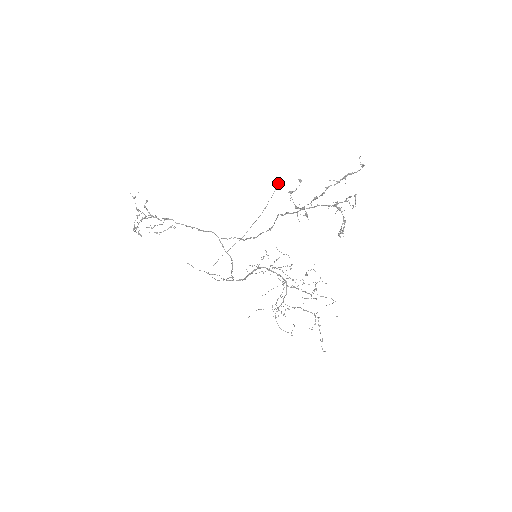
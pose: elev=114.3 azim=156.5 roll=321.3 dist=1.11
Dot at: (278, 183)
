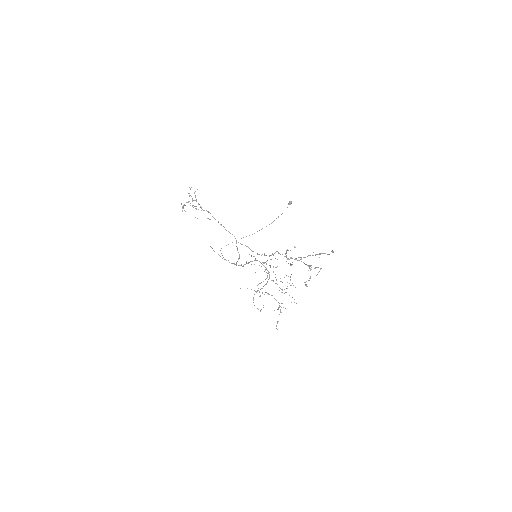
Dot at: occluded
